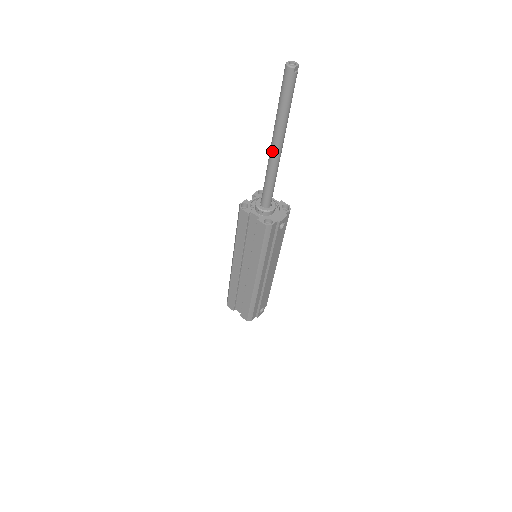
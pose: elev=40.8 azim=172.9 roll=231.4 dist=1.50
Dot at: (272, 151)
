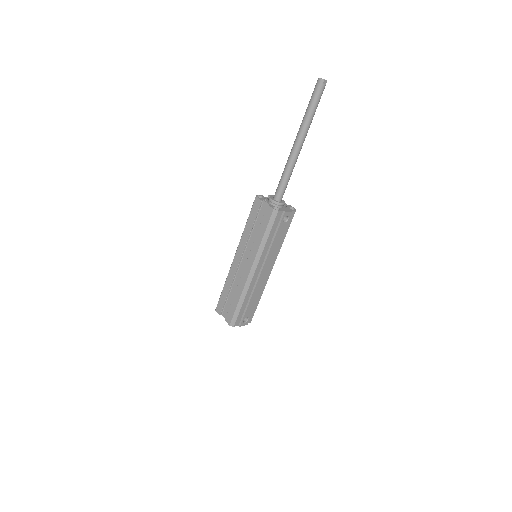
Dot at: (293, 147)
